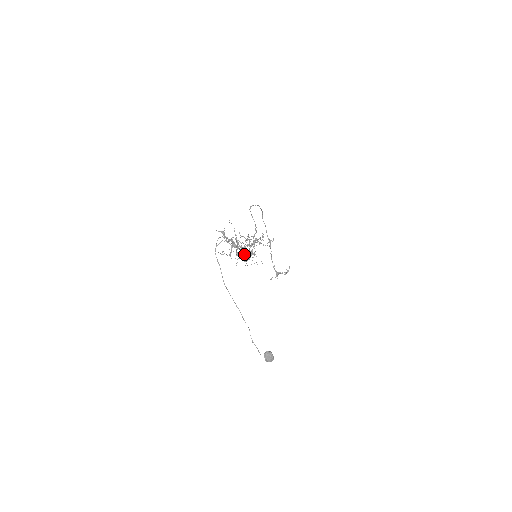
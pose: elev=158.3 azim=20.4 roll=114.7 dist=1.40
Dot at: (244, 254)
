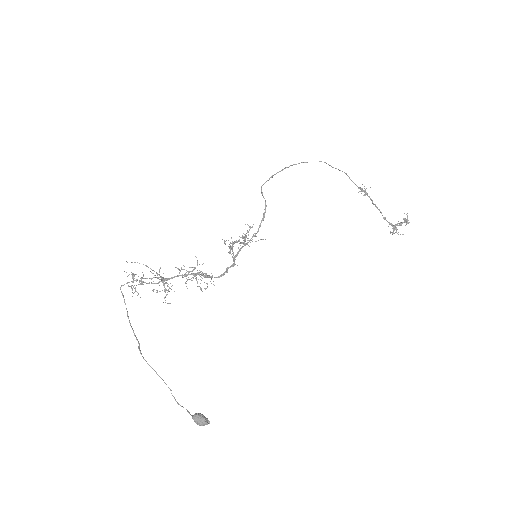
Dot at: (168, 290)
